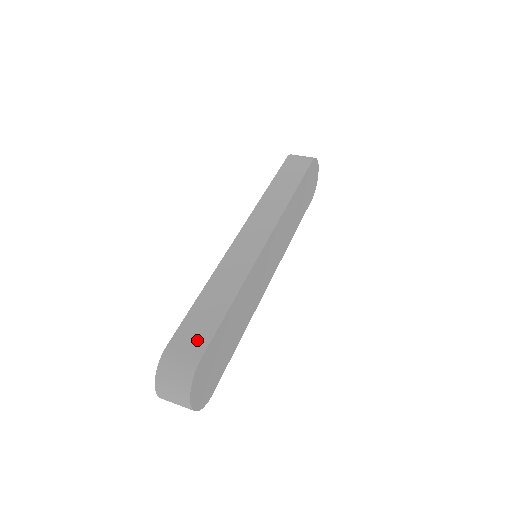
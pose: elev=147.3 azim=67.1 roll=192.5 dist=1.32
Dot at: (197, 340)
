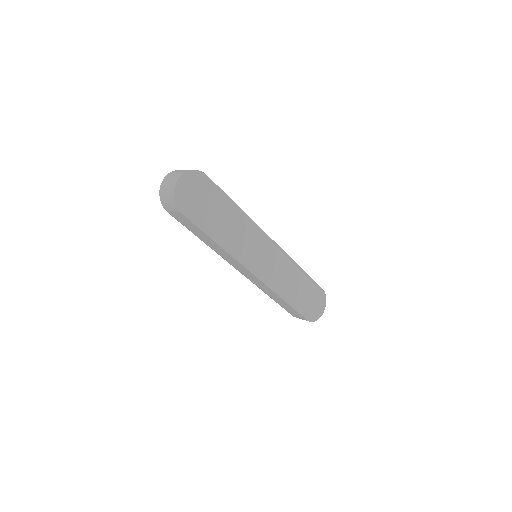
Dot at: occluded
